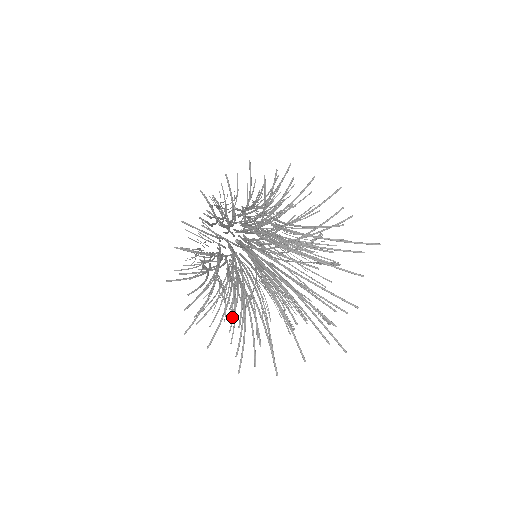
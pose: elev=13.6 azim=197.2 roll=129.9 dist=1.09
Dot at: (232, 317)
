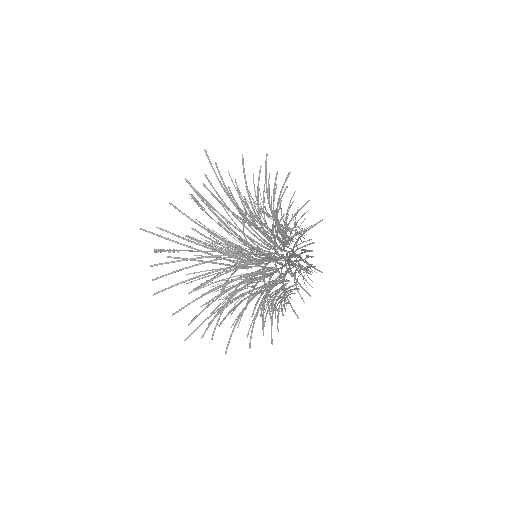
Dot at: (221, 303)
